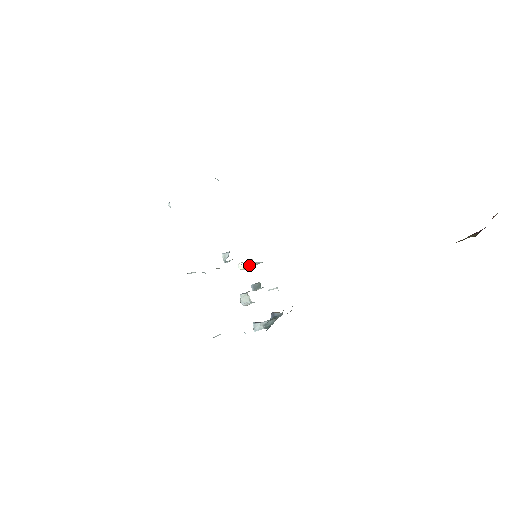
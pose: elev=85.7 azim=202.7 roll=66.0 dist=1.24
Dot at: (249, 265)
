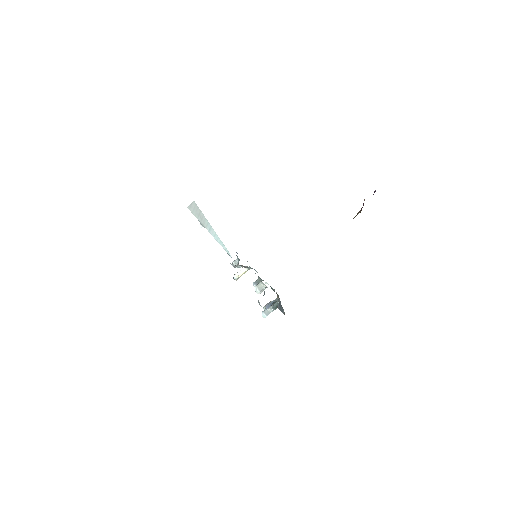
Dot at: (243, 273)
